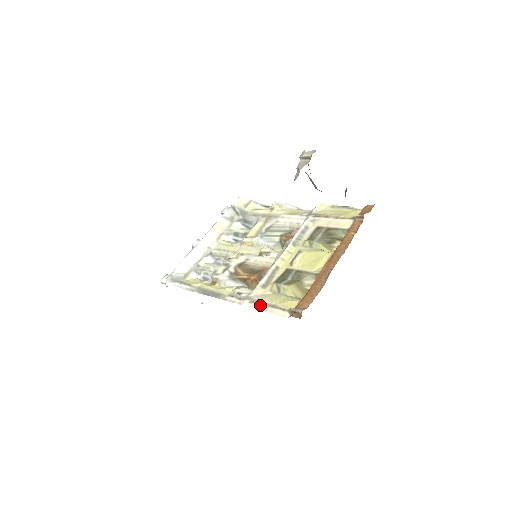
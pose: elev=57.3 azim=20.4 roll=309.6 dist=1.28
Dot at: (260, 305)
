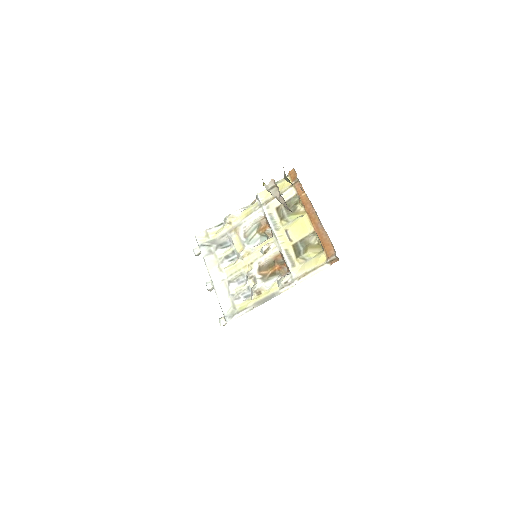
Dot at: (306, 276)
